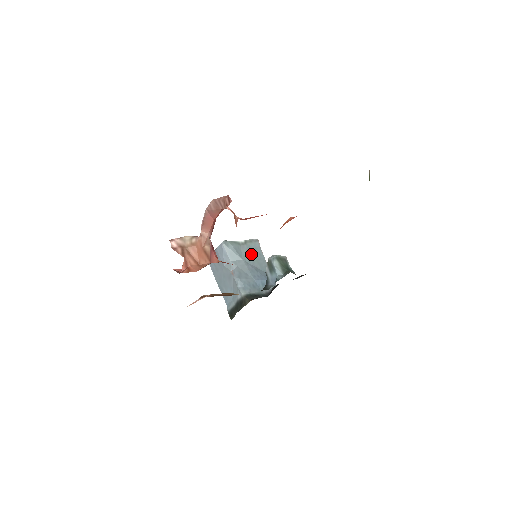
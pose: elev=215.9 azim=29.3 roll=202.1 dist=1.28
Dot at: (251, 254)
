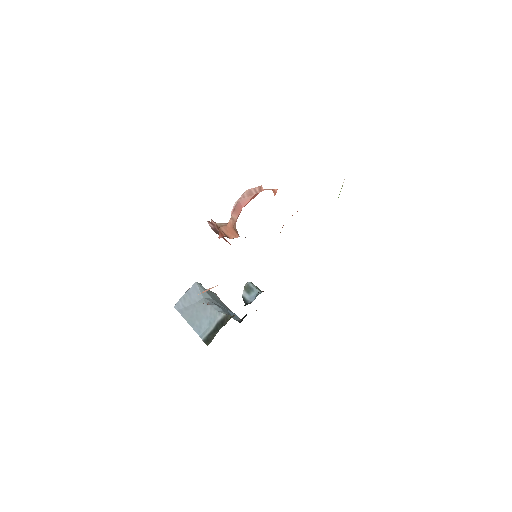
Dot at: (216, 299)
